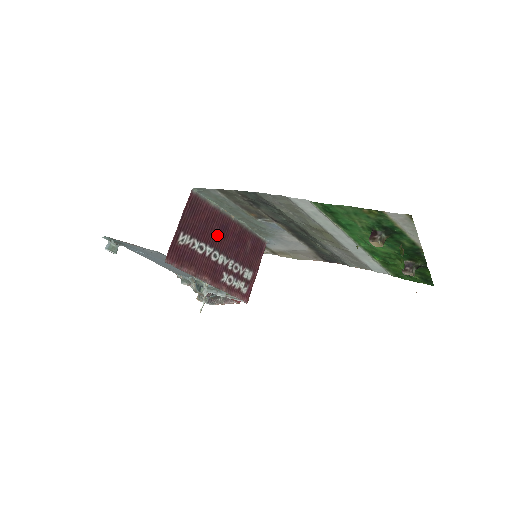
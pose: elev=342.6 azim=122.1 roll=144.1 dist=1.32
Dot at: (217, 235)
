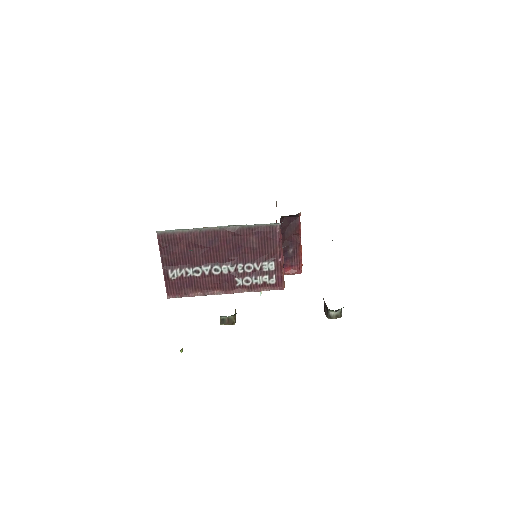
Dot at: (208, 252)
